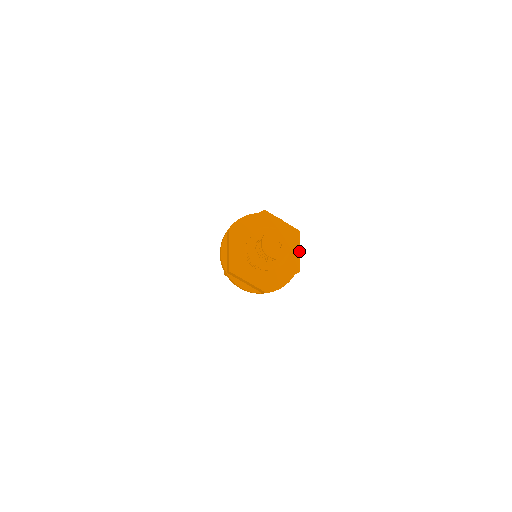
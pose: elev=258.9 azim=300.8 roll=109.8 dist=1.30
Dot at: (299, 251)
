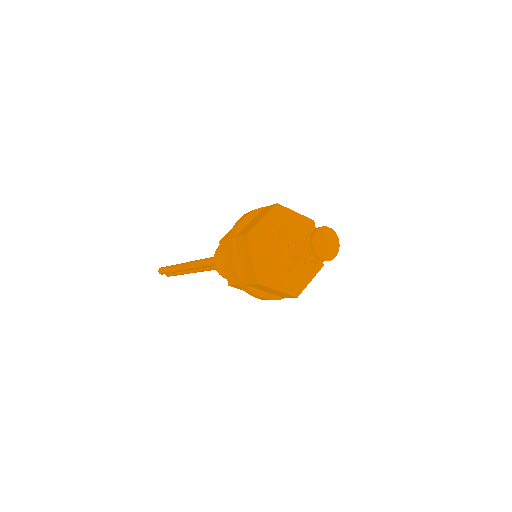
Dot at: occluded
